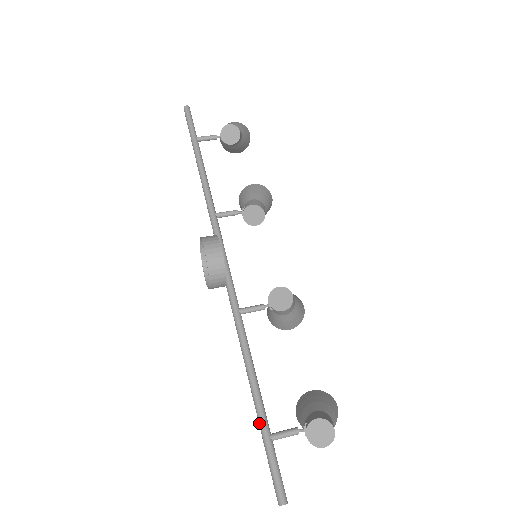
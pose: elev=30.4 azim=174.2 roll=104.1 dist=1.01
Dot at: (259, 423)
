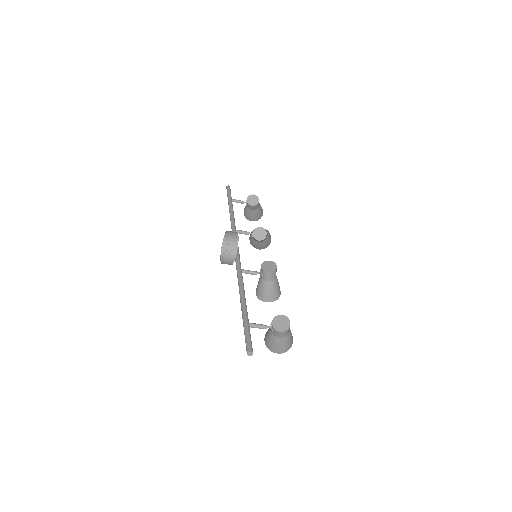
Dot at: (243, 316)
